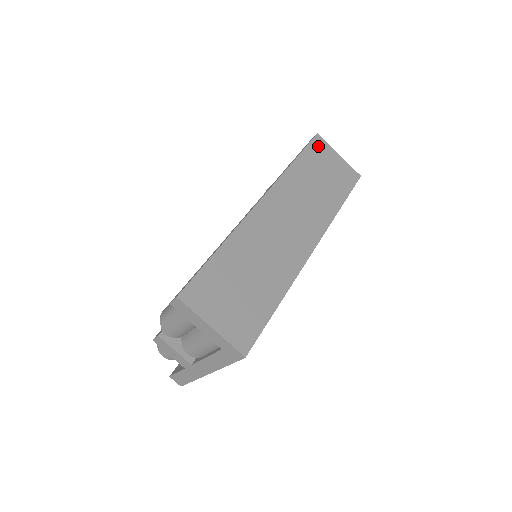
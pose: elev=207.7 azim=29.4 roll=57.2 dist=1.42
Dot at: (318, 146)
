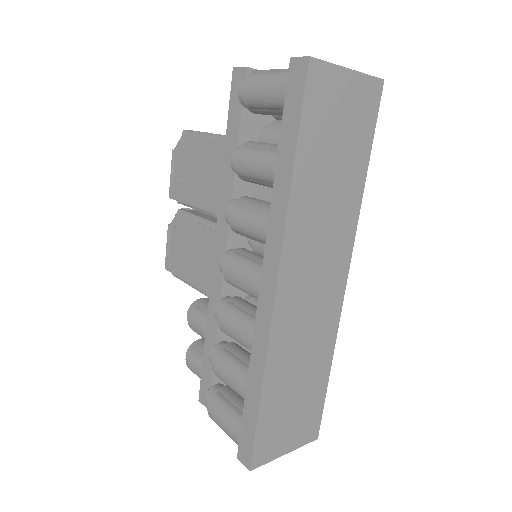
Dot at: (317, 90)
